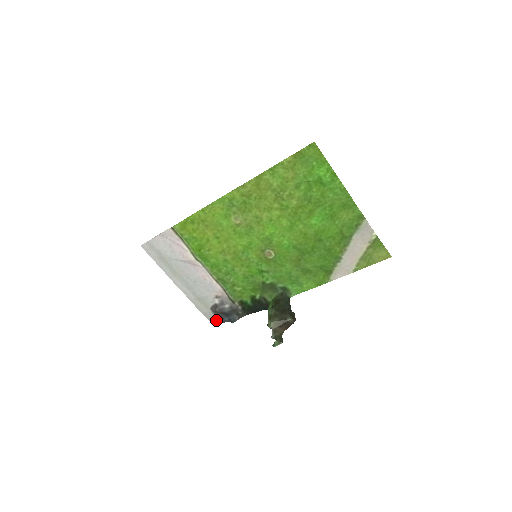
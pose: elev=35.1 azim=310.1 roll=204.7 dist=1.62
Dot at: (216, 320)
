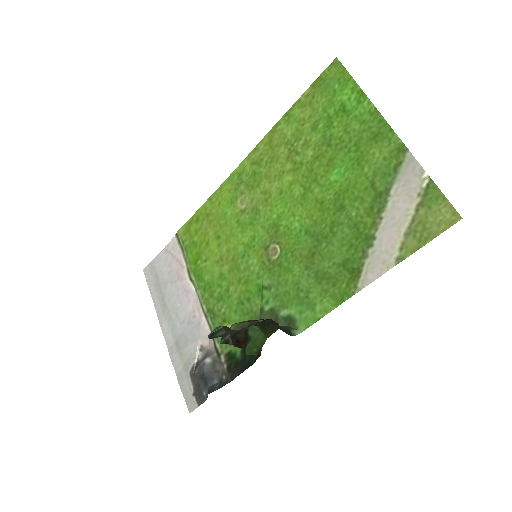
Dot at: (193, 399)
